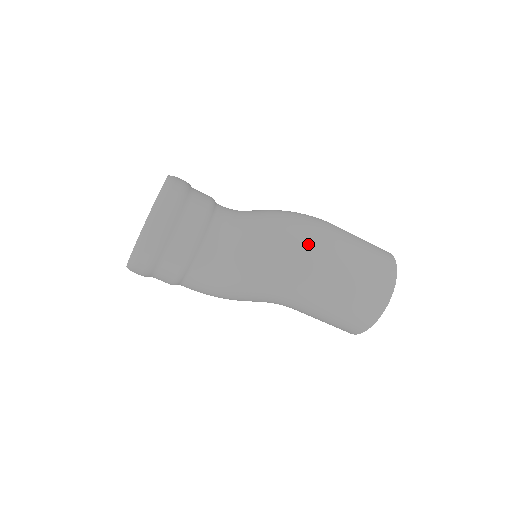
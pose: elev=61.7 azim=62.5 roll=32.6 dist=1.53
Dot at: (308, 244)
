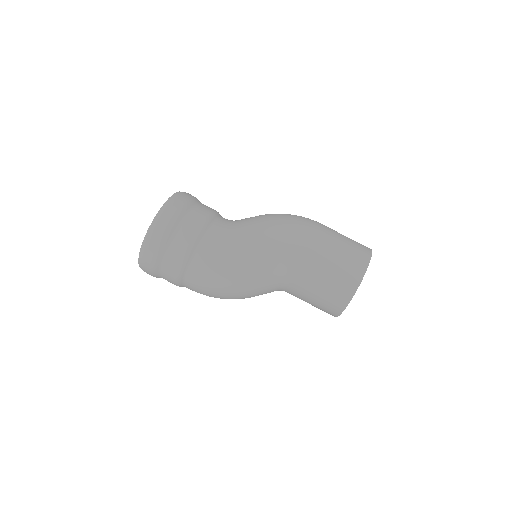
Dot at: occluded
